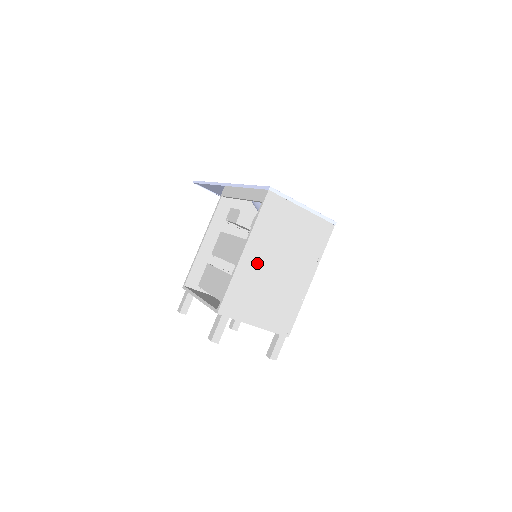
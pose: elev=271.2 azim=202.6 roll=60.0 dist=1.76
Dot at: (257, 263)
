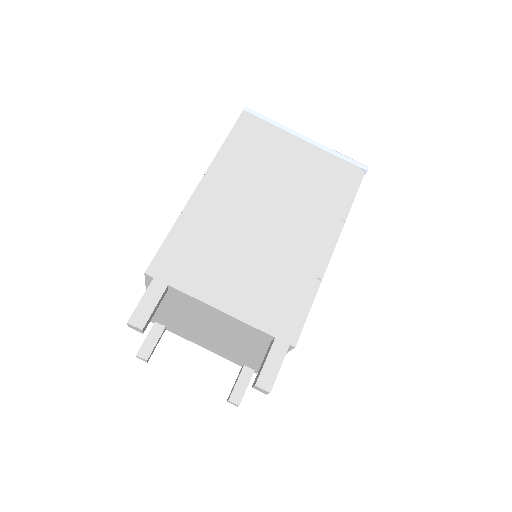
Dot at: (225, 204)
